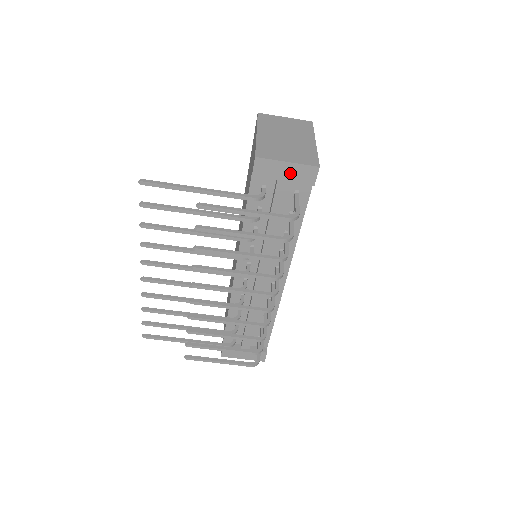
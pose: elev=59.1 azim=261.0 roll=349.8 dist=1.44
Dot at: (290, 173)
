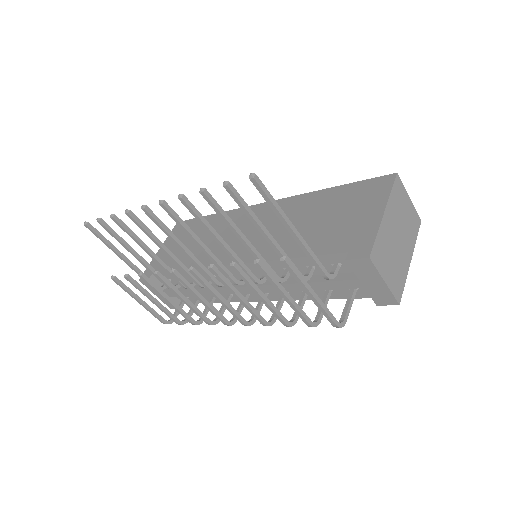
Dot at: (375, 286)
